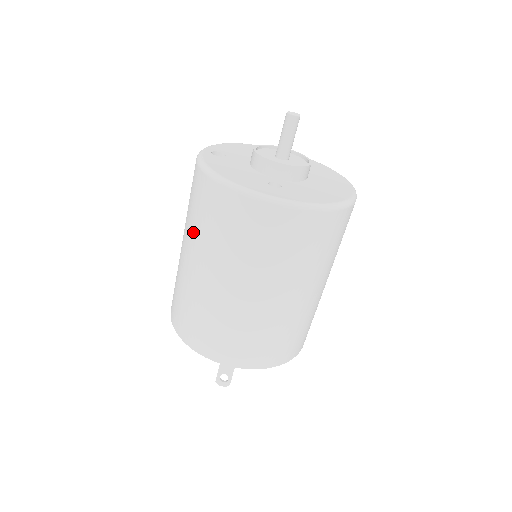
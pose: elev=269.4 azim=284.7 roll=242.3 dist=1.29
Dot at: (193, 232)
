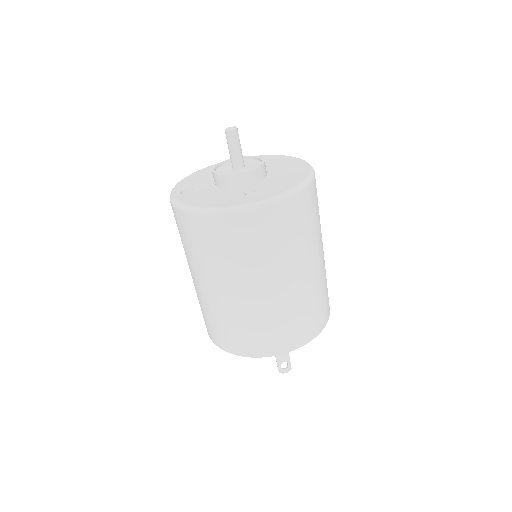
Dot at: (202, 264)
